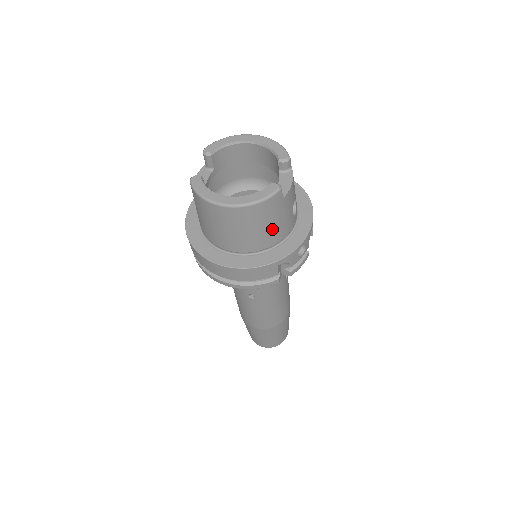
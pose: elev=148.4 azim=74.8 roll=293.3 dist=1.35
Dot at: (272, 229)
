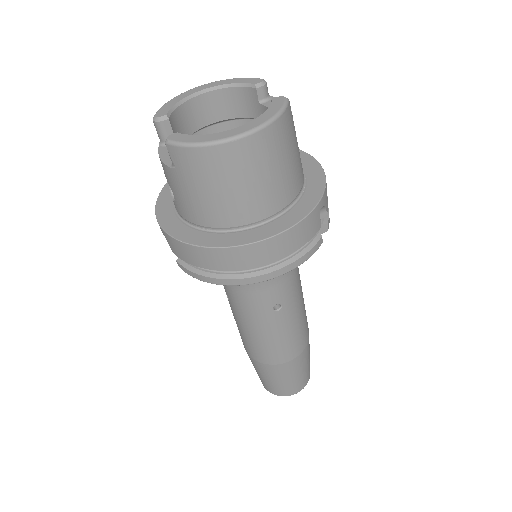
Dot at: (294, 164)
